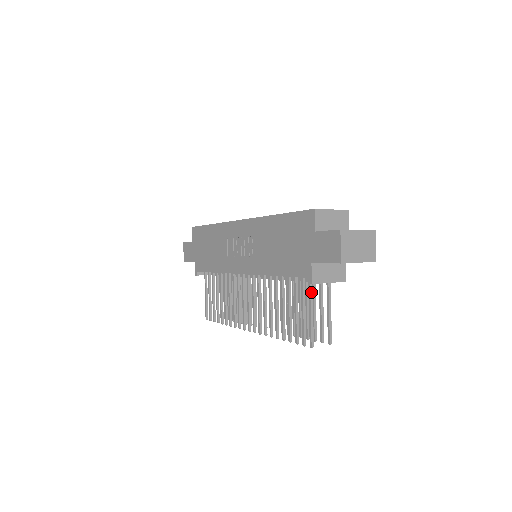
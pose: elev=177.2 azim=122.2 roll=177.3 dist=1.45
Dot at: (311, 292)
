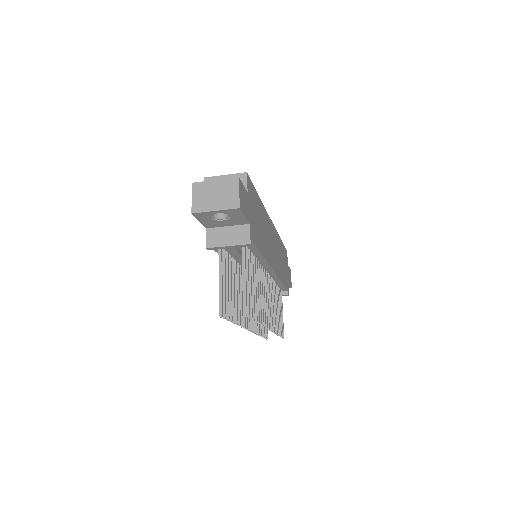
Dot at: (220, 260)
